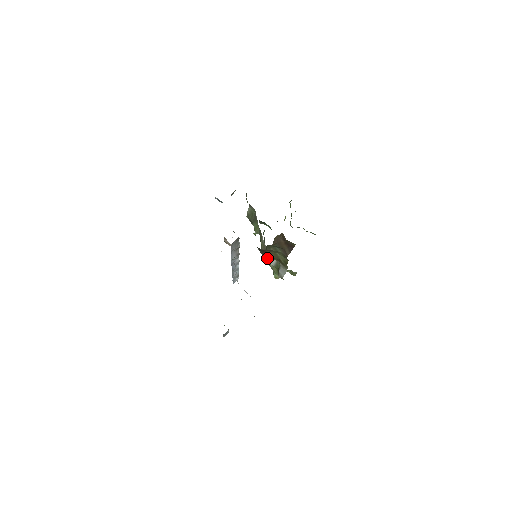
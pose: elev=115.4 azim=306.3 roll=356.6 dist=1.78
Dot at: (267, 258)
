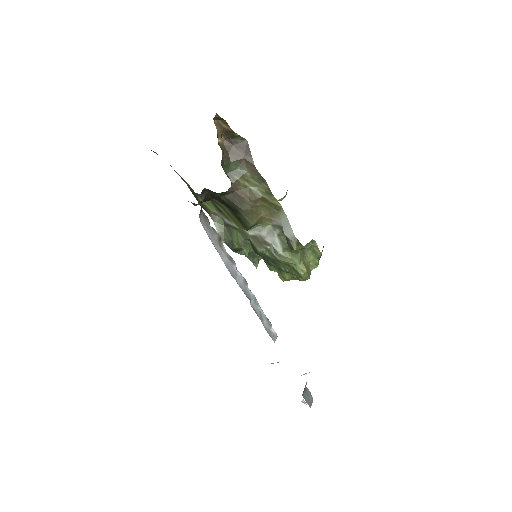
Dot at: (249, 209)
